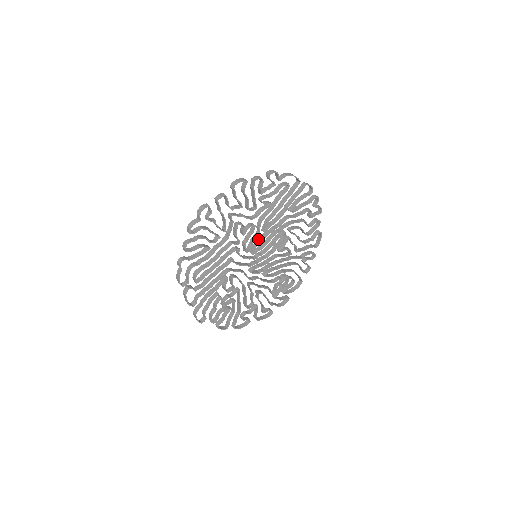
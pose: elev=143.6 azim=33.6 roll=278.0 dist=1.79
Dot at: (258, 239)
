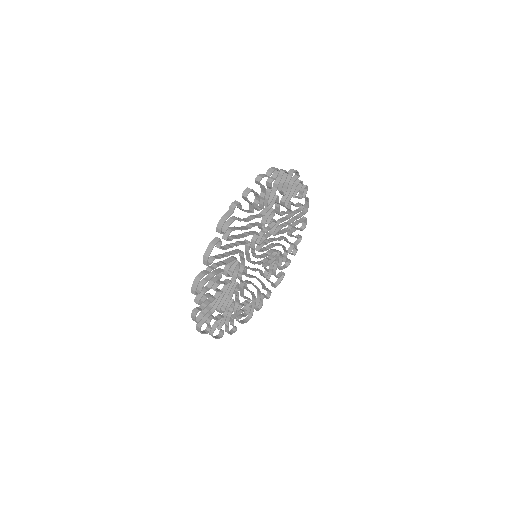
Dot at: (265, 240)
